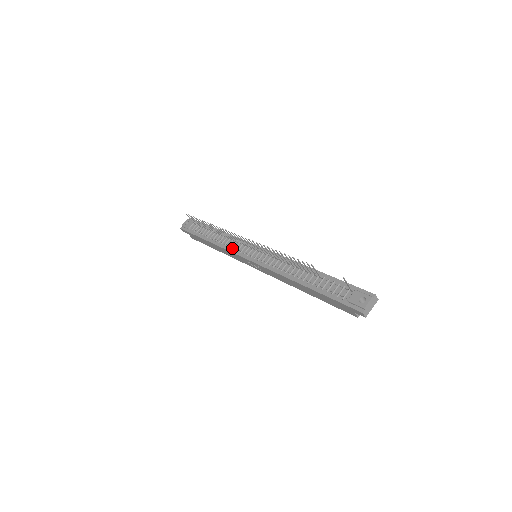
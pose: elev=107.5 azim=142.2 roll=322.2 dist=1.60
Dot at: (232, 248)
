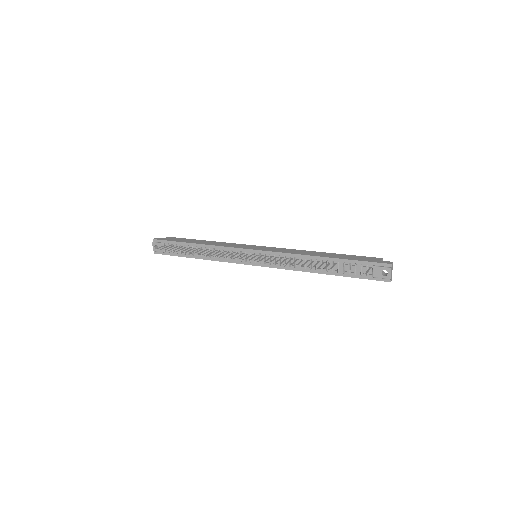
Dot at: (229, 259)
